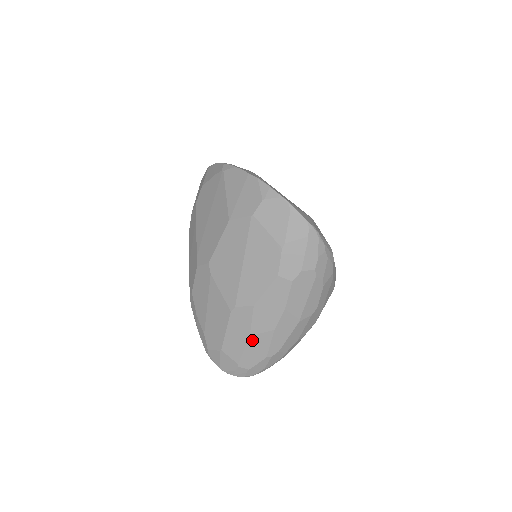
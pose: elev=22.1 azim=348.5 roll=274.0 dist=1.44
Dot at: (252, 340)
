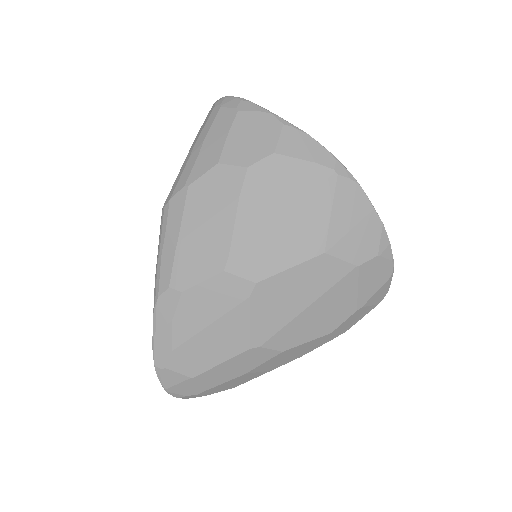
Dot at: (243, 376)
